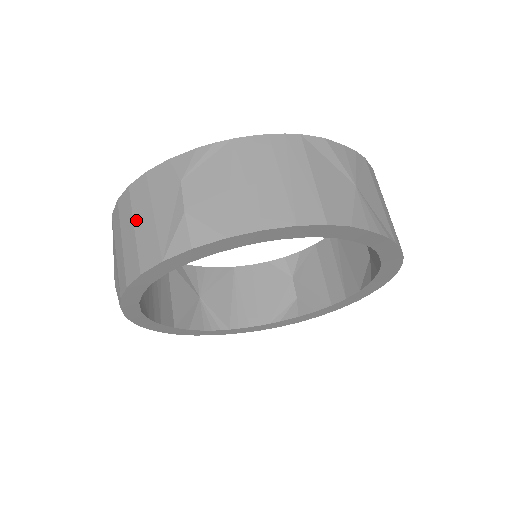
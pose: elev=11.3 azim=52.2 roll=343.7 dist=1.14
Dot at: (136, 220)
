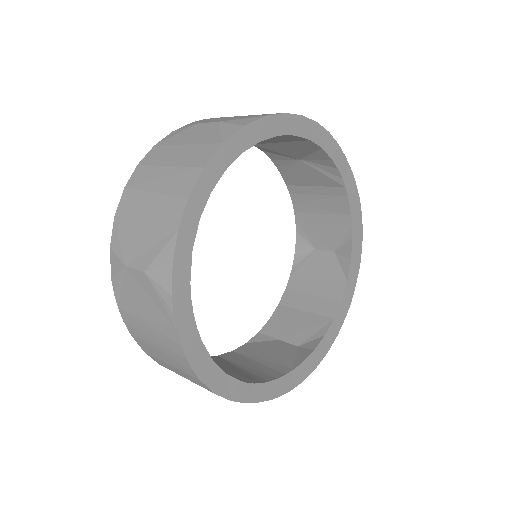
Dot at: (166, 162)
